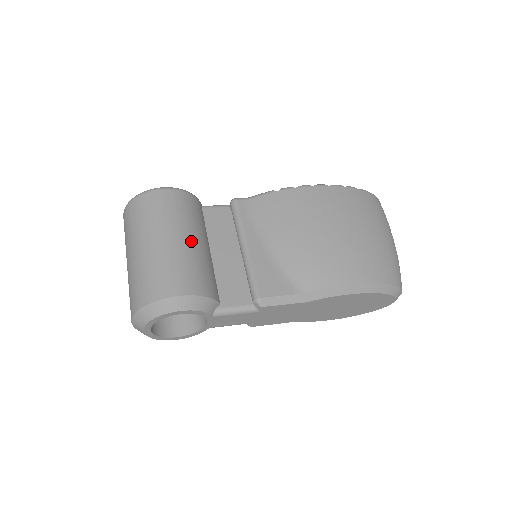
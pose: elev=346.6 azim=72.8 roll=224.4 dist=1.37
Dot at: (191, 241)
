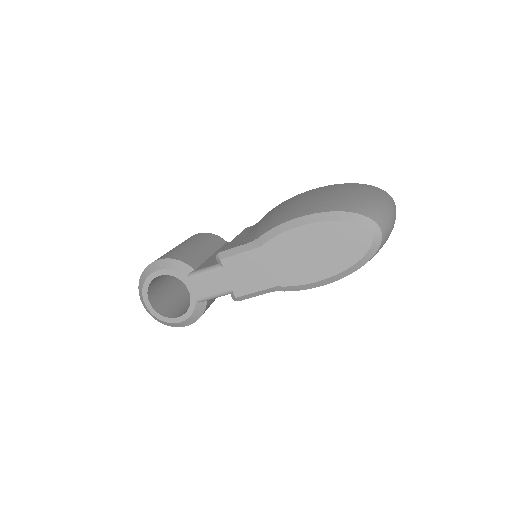
Dot at: (191, 245)
